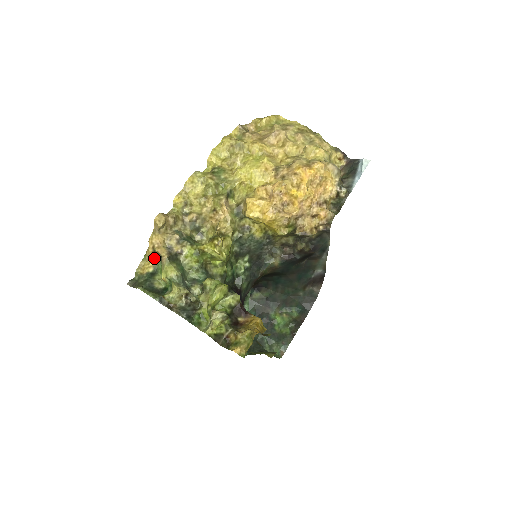
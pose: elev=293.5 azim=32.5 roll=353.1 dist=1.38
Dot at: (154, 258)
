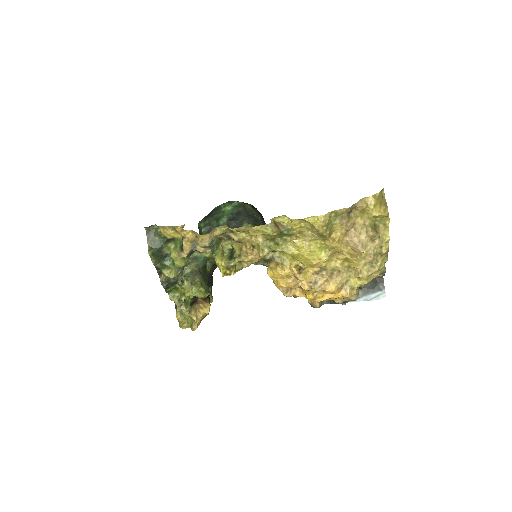
Dot at: (179, 235)
